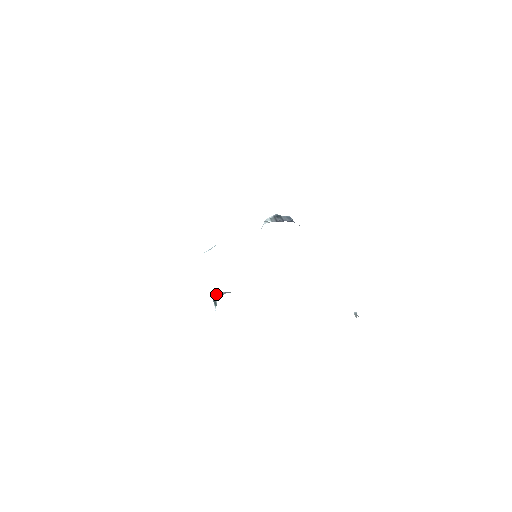
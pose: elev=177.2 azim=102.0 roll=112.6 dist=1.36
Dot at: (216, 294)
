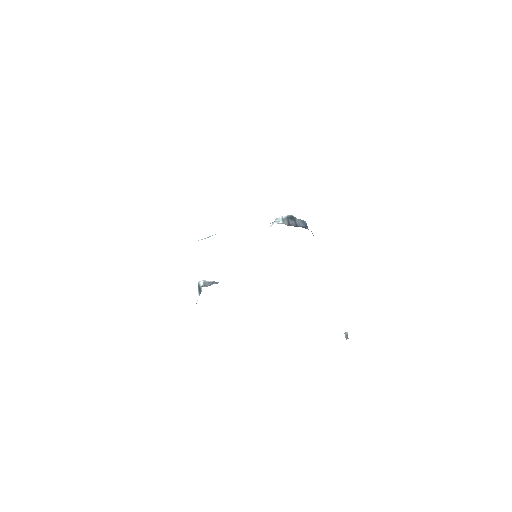
Dot at: (203, 281)
